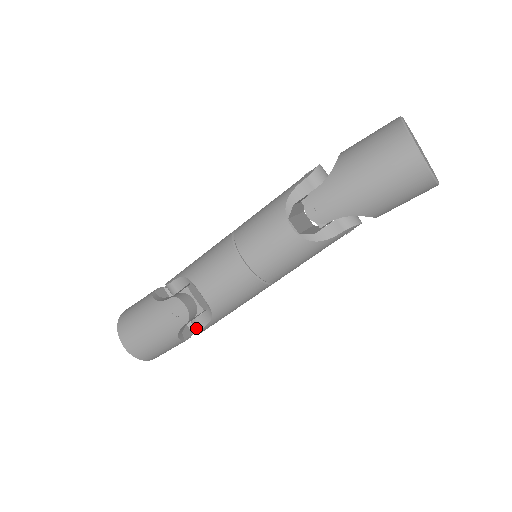
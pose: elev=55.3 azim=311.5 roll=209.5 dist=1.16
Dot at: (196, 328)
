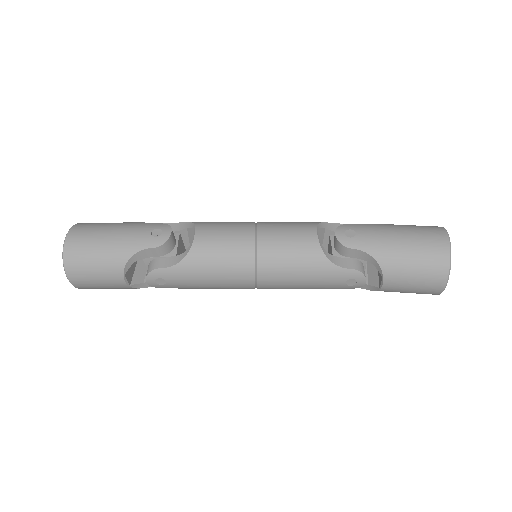
Dot at: (151, 267)
